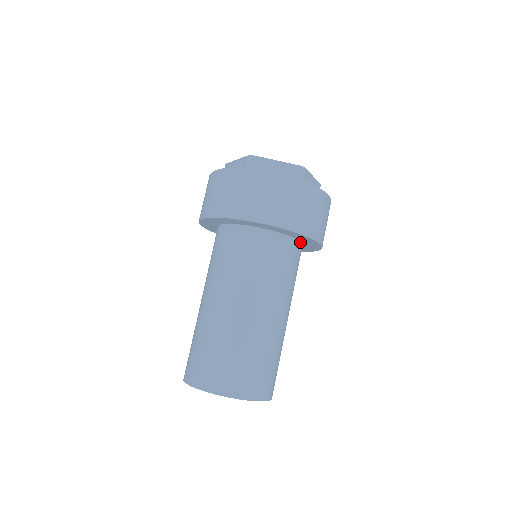
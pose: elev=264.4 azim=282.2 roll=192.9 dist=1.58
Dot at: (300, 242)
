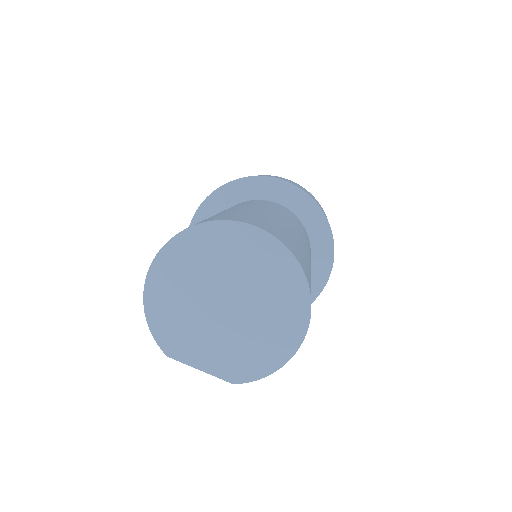
Dot at: (310, 248)
